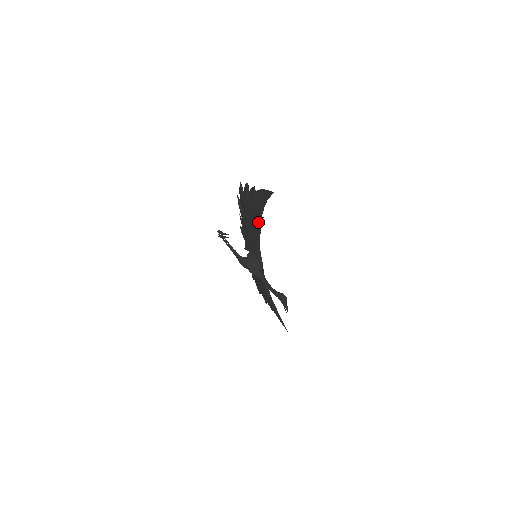
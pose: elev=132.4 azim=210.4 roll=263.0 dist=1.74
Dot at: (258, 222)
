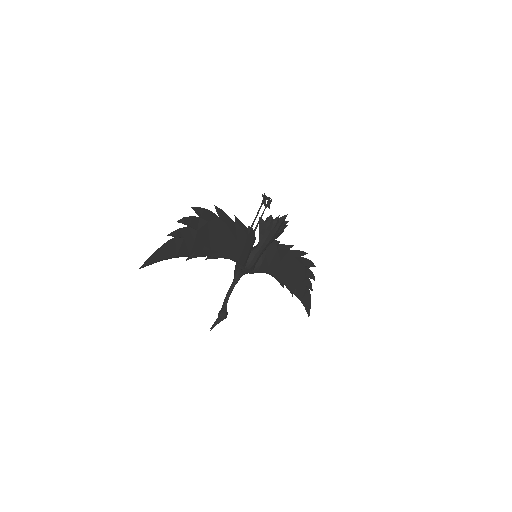
Dot at: (198, 254)
